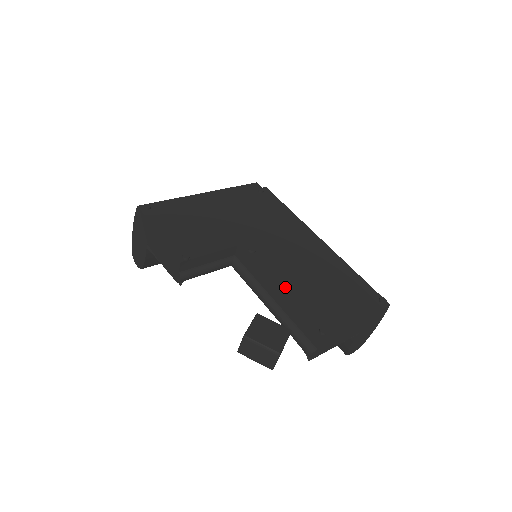
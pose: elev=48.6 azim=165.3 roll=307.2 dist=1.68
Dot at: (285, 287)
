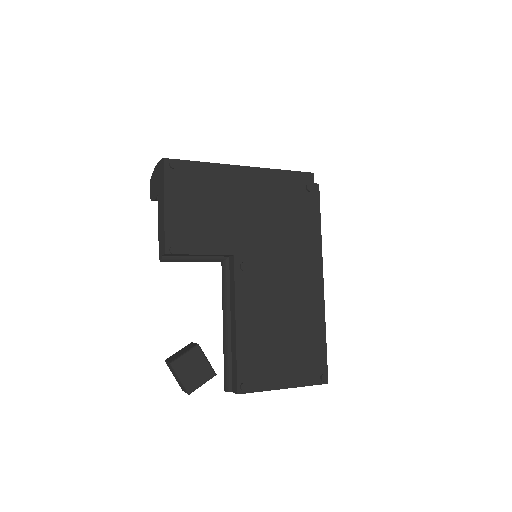
Dot at: (245, 324)
